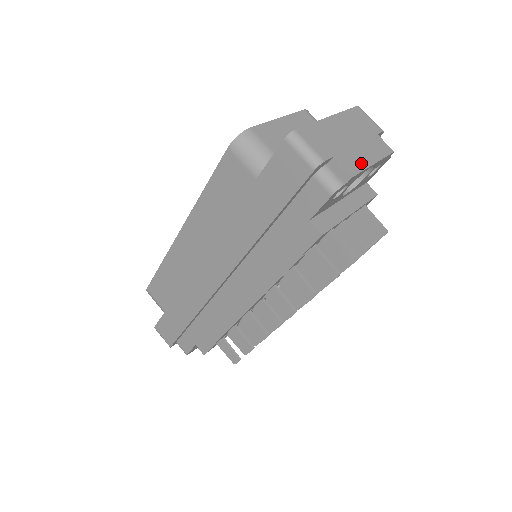
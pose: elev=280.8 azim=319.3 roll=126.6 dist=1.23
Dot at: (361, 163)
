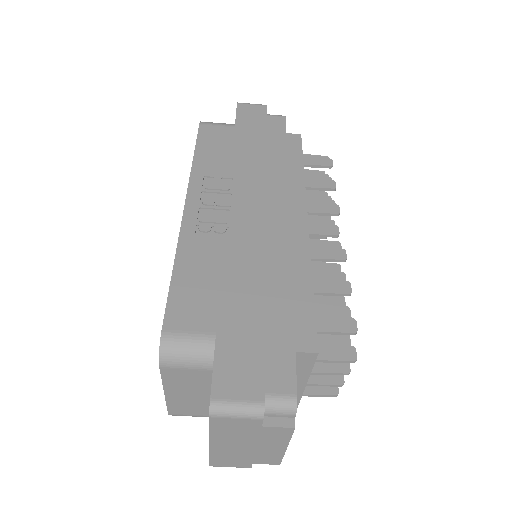
Dot at: (276, 455)
